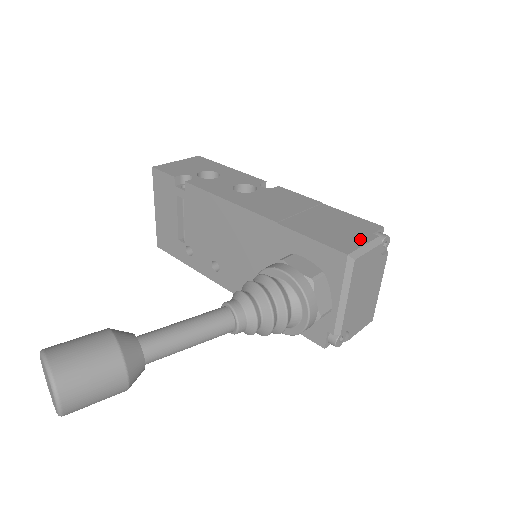
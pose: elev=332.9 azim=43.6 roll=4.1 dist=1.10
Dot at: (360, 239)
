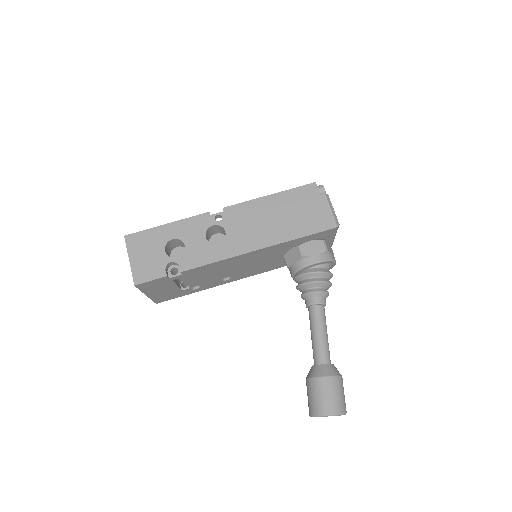
Dot at: (324, 208)
